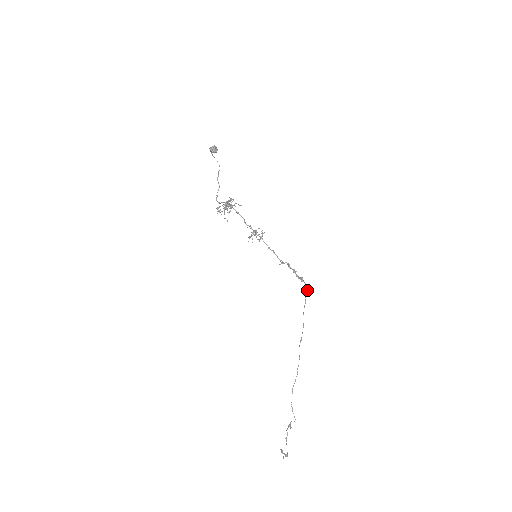
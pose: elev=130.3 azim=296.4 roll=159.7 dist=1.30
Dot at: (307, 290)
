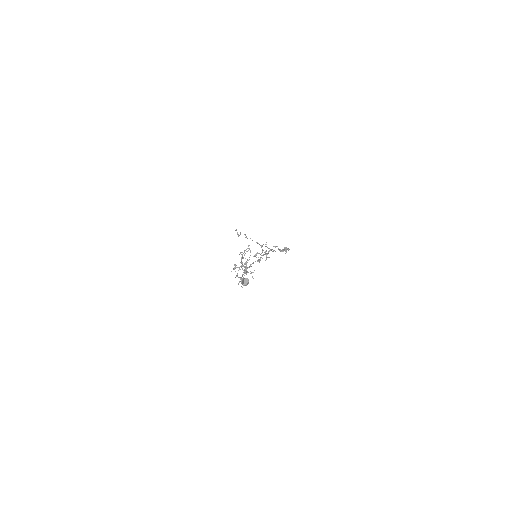
Dot at: occluded
